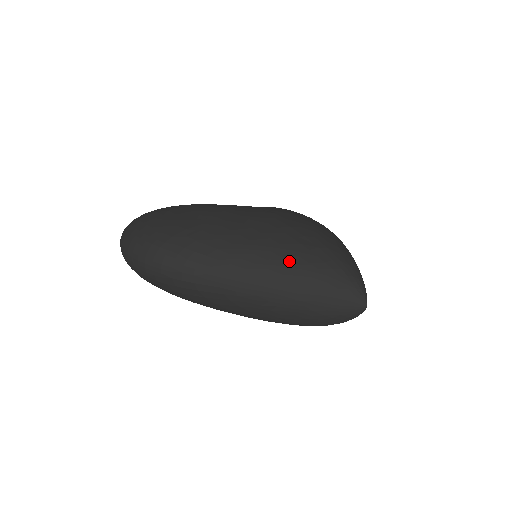
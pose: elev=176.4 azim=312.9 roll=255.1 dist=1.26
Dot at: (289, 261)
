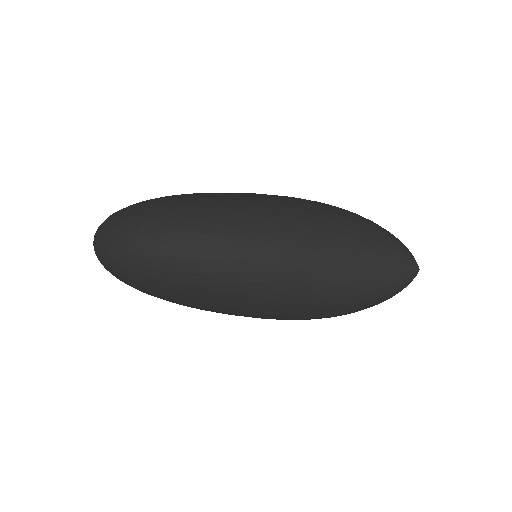
Dot at: (327, 226)
